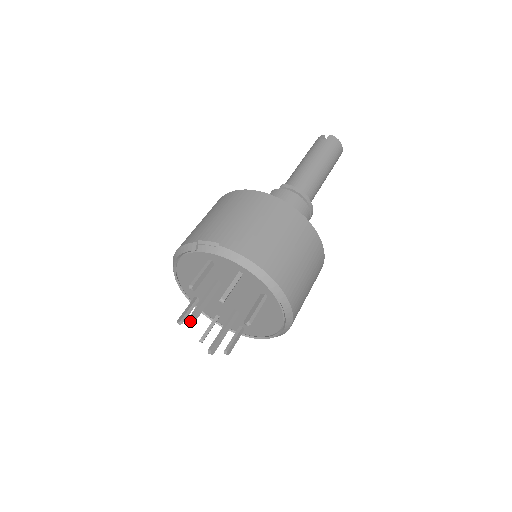
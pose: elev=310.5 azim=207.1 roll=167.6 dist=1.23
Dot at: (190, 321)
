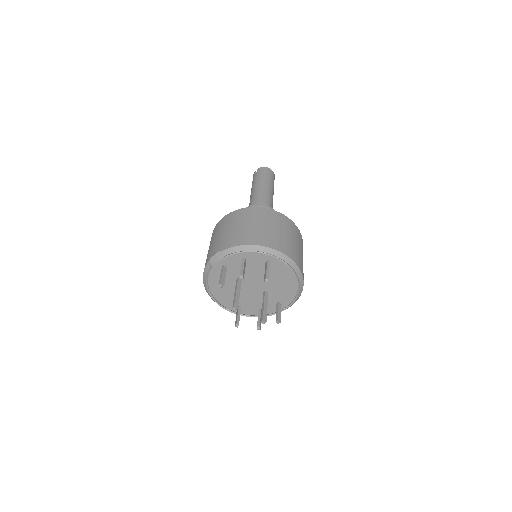
Dot at: (234, 306)
